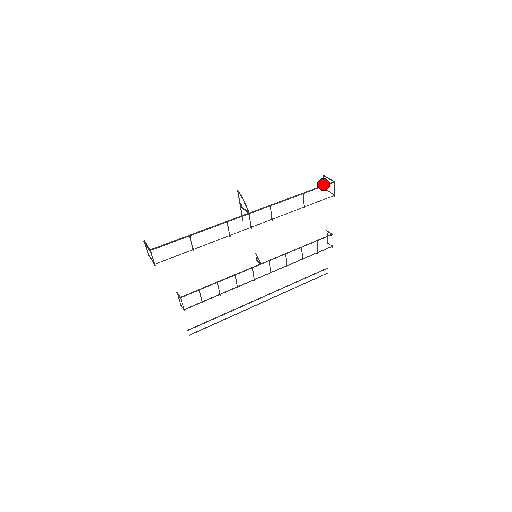
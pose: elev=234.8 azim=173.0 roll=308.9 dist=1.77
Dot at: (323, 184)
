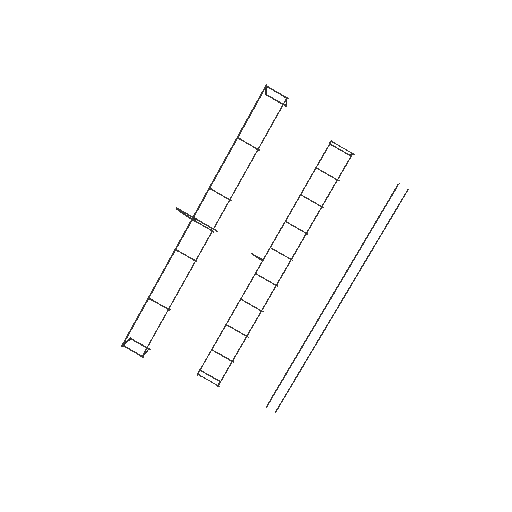
Dot at: occluded
